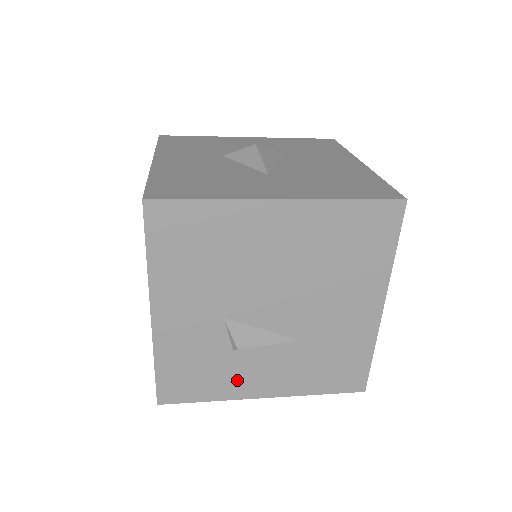
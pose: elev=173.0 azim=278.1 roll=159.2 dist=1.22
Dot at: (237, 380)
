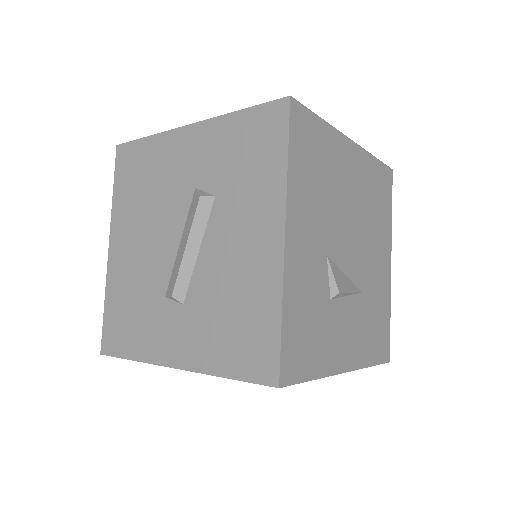
Dot at: (332, 344)
